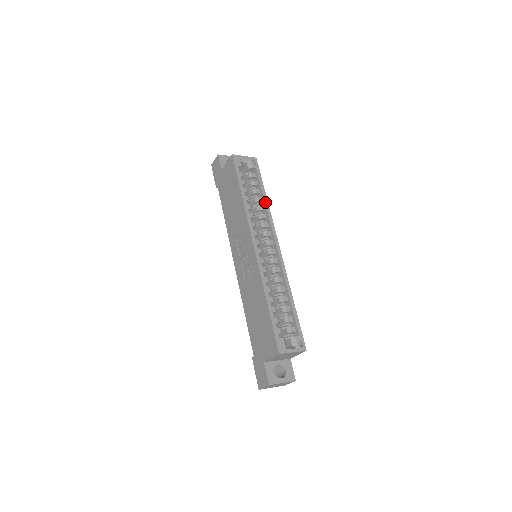
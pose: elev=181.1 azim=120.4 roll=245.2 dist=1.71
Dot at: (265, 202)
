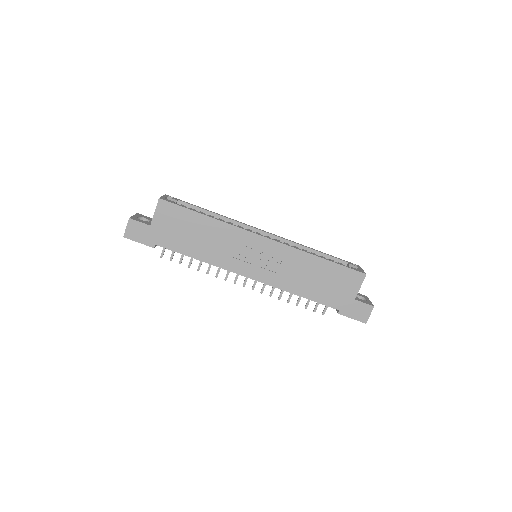
Dot at: (218, 214)
